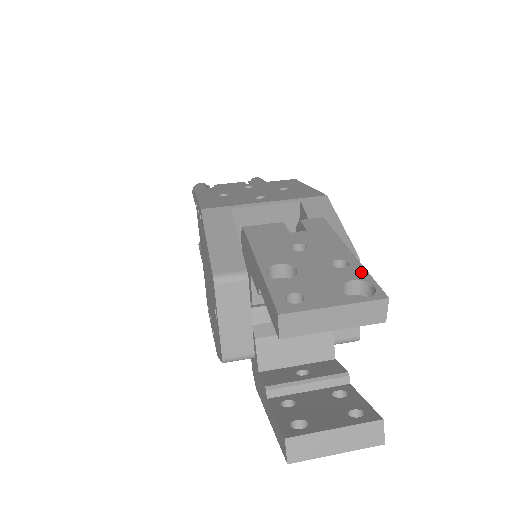
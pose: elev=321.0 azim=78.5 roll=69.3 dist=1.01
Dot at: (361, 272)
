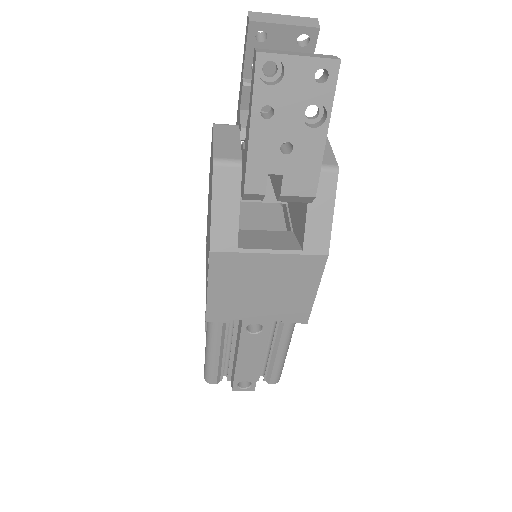
Dot at: occluded
